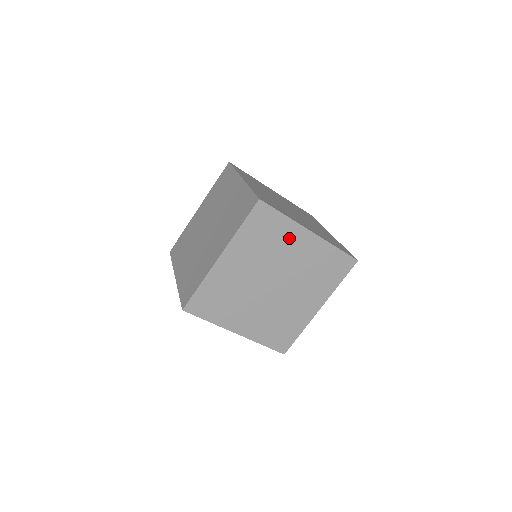
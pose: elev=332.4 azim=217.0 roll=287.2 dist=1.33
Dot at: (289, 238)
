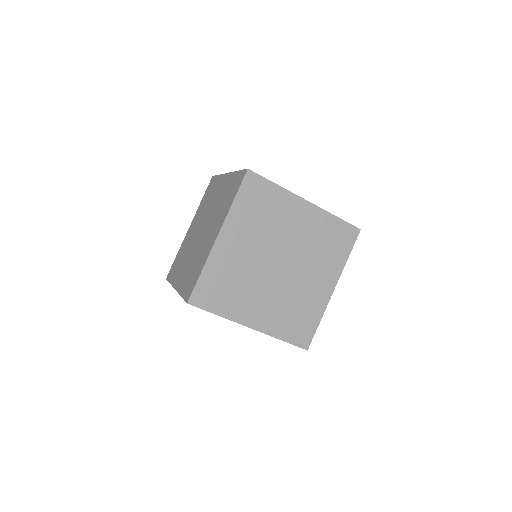
Dot at: (285, 209)
